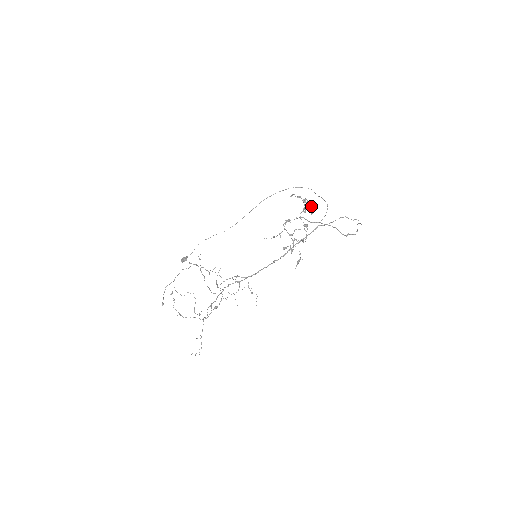
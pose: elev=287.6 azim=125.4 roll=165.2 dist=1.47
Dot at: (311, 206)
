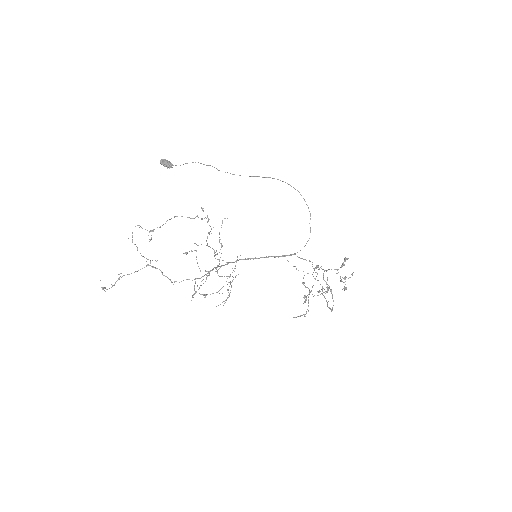
Dot at: occluded
